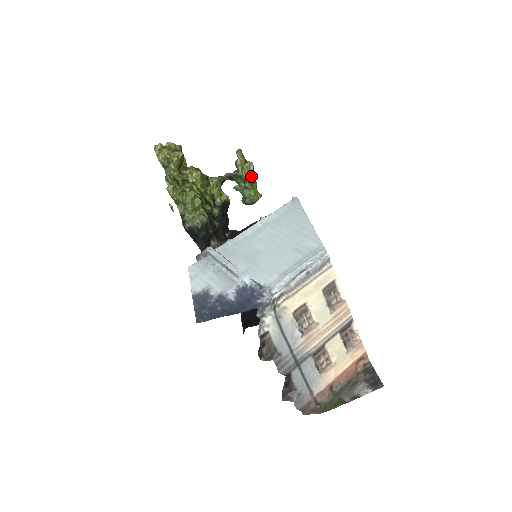
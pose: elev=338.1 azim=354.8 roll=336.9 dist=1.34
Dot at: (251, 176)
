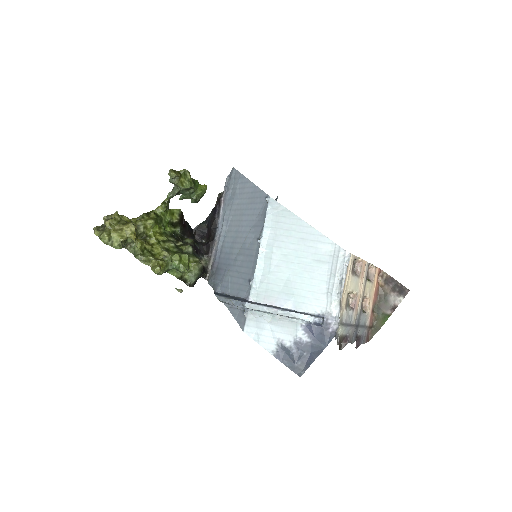
Dot at: (191, 181)
